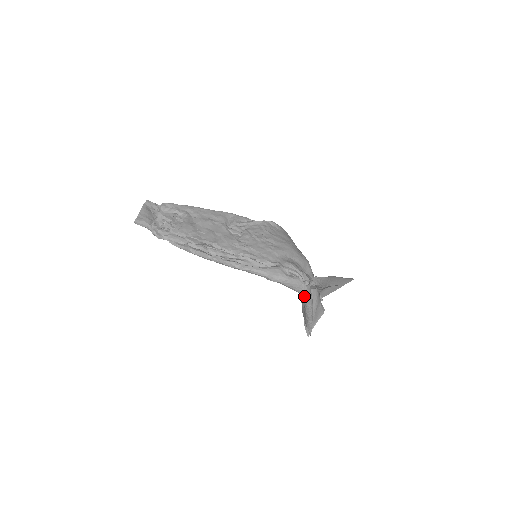
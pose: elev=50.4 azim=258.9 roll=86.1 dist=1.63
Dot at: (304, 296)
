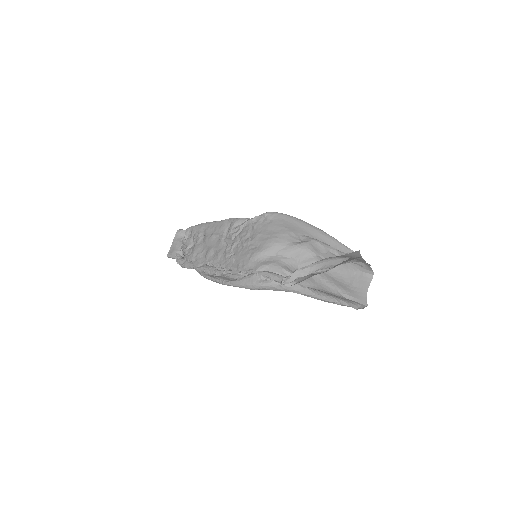
Dot at: occluded
